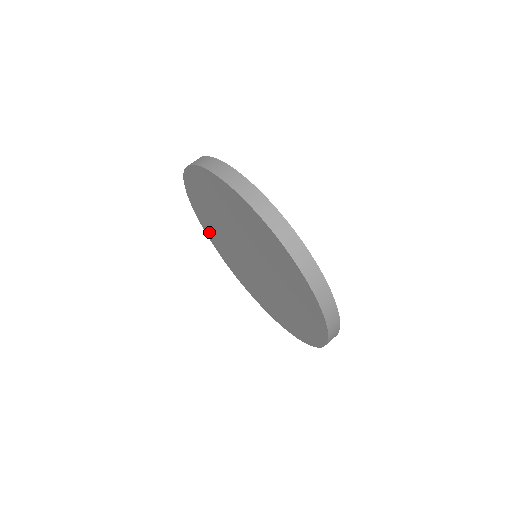
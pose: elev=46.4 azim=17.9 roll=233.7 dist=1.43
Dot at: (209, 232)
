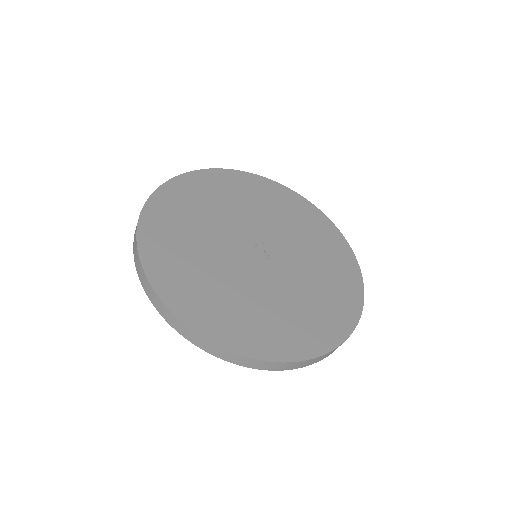
Dot at: occluded
